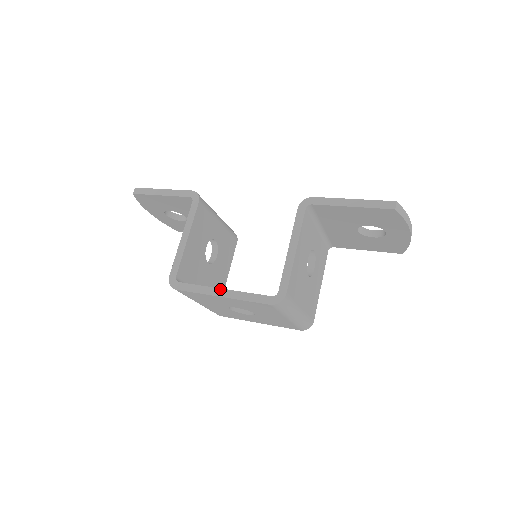
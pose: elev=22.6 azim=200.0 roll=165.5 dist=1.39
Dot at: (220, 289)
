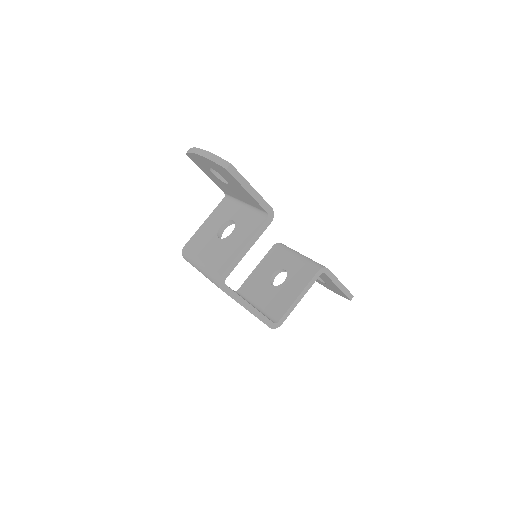
Dot at: (250, 304)
